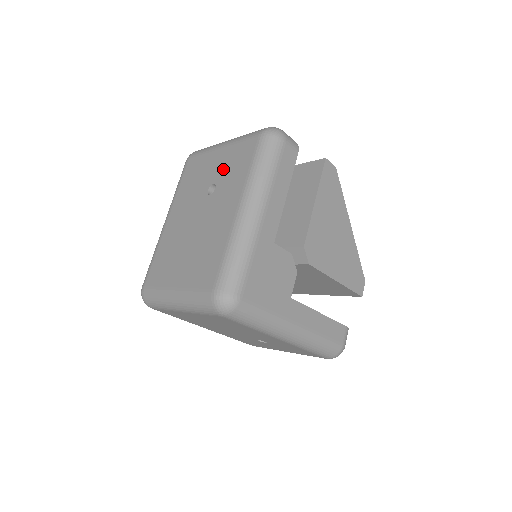
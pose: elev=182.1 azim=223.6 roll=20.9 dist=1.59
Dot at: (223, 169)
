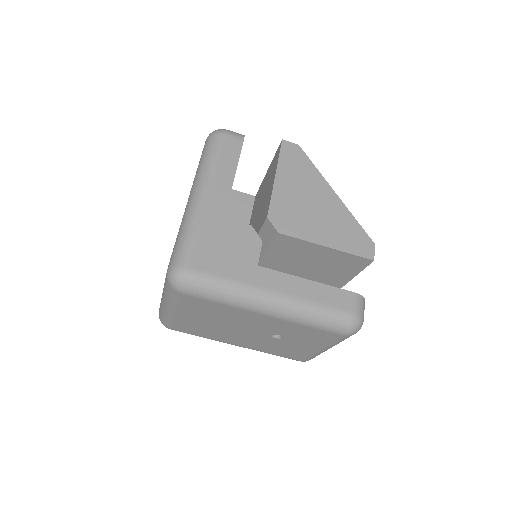
Dot at: occluded
